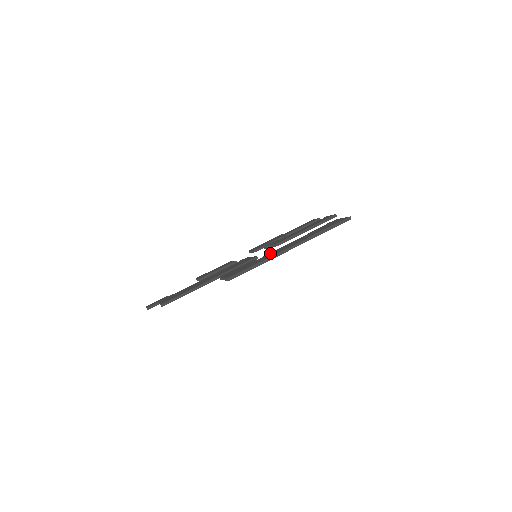
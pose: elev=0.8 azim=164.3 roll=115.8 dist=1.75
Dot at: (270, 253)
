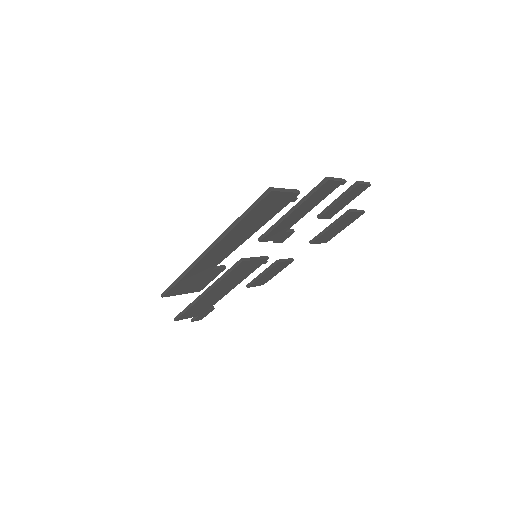
Dot at: occluded
